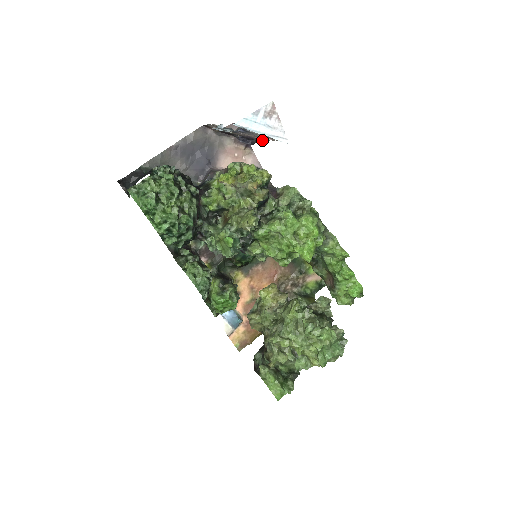
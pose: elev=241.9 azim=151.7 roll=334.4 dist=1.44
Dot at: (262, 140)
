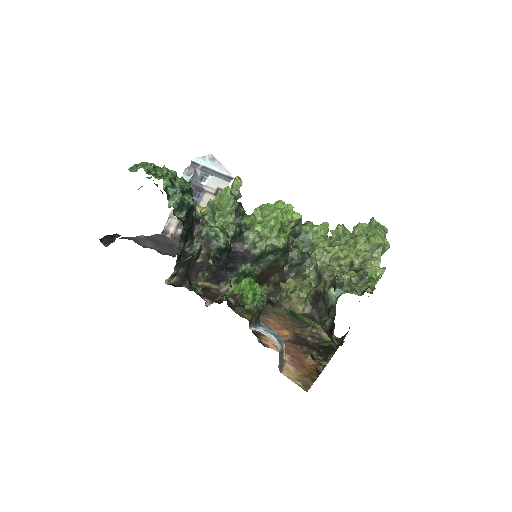
Dot at: occluded
